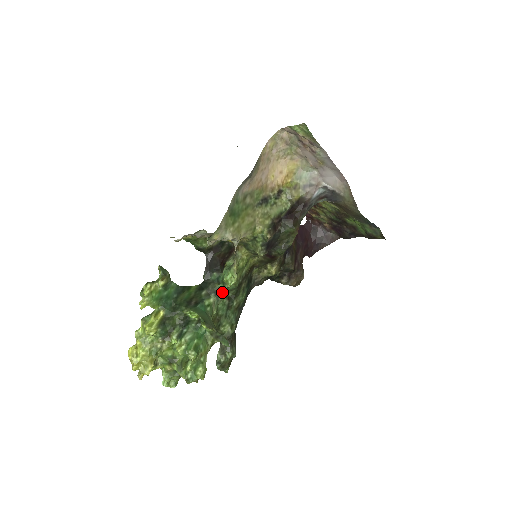
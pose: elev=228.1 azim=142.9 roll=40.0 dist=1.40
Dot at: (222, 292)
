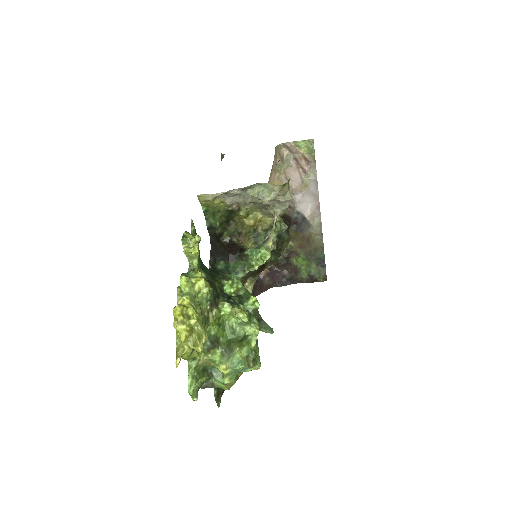
Dot at: occluded
